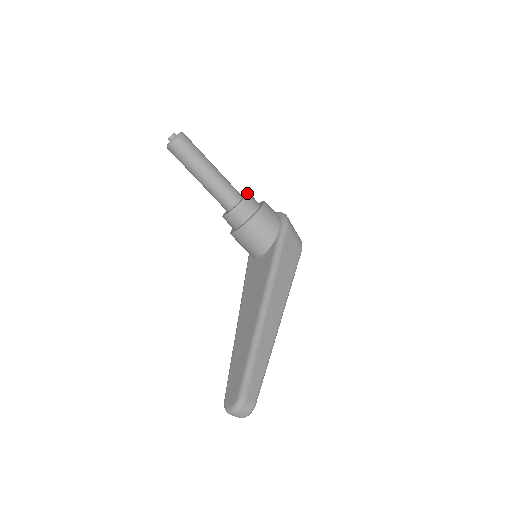
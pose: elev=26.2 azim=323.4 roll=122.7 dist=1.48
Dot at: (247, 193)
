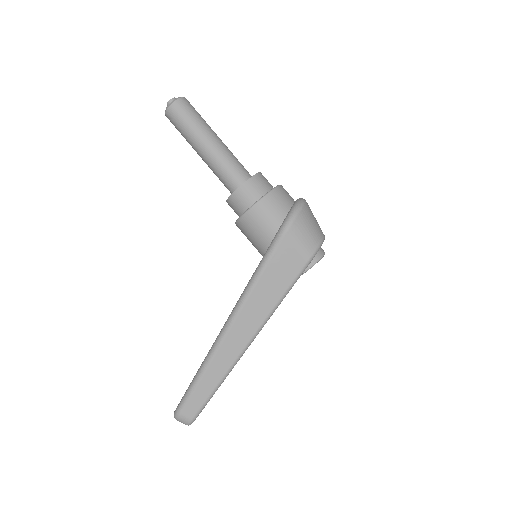
Dot at: occluded
